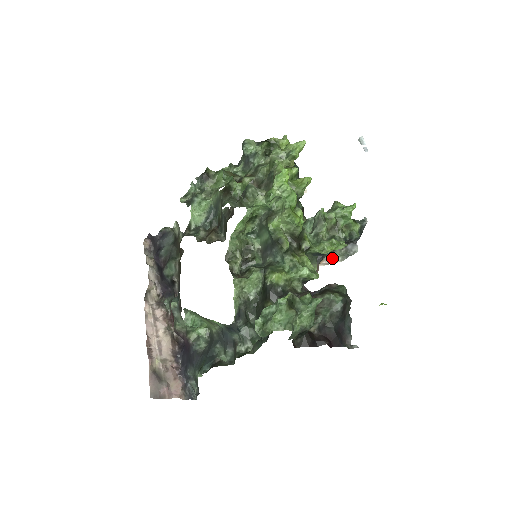
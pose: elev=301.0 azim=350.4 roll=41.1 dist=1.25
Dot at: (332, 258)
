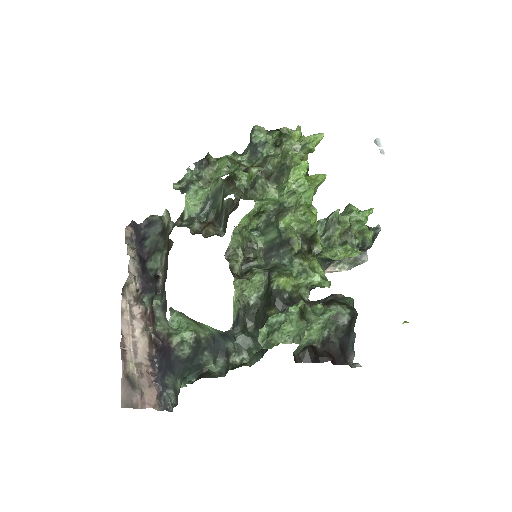
Dot at: (338, 266)
